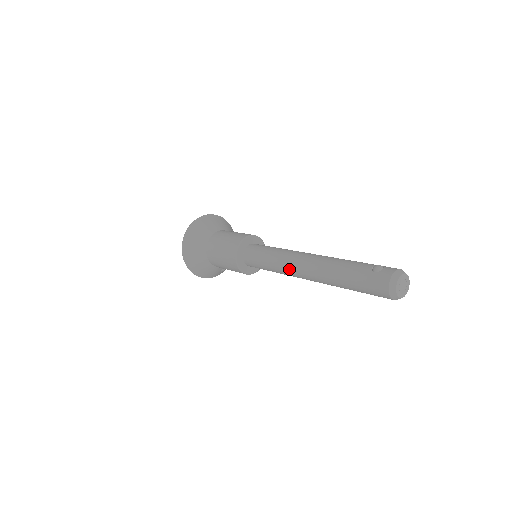
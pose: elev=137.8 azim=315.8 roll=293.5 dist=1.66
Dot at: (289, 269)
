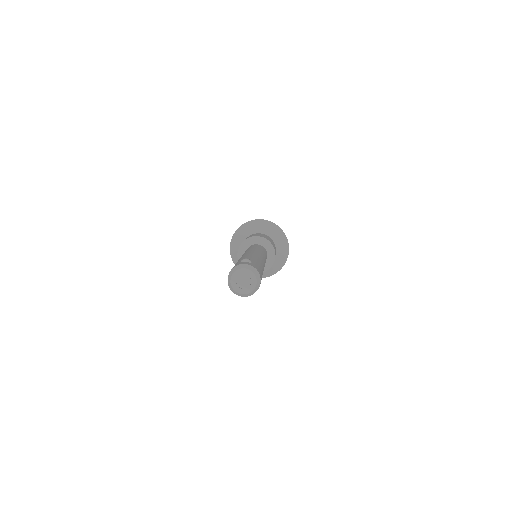
Dot at: occluded
